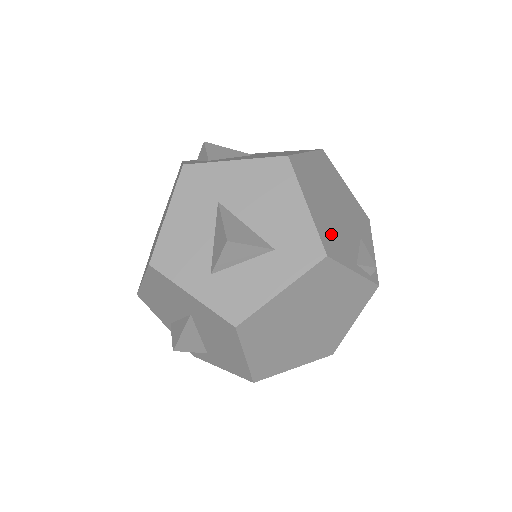
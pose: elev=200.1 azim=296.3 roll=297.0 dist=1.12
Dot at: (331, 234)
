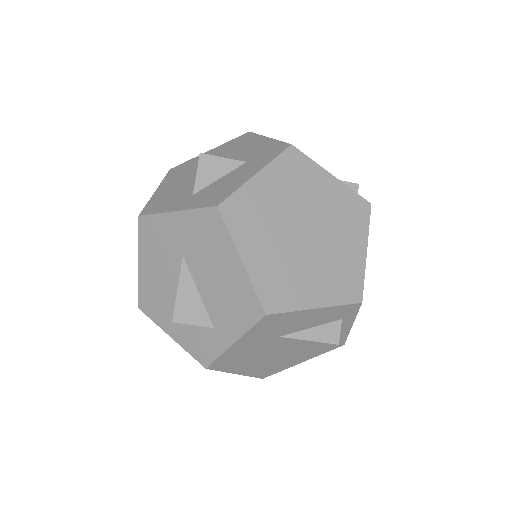
Dot at: occluded
